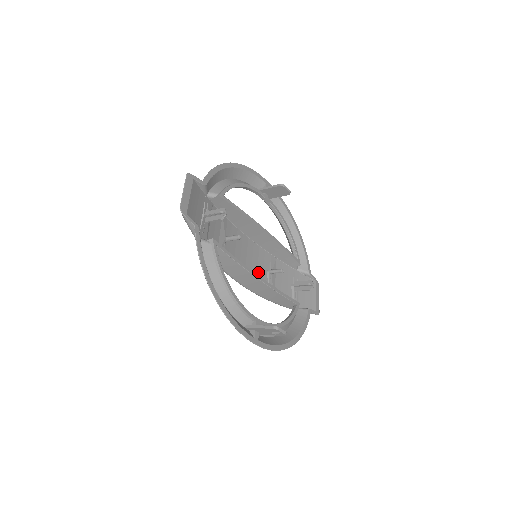
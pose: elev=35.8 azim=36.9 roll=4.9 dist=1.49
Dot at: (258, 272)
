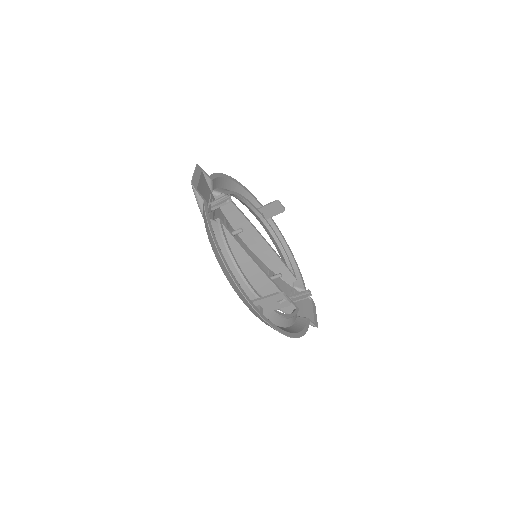
Dot at: occluded
